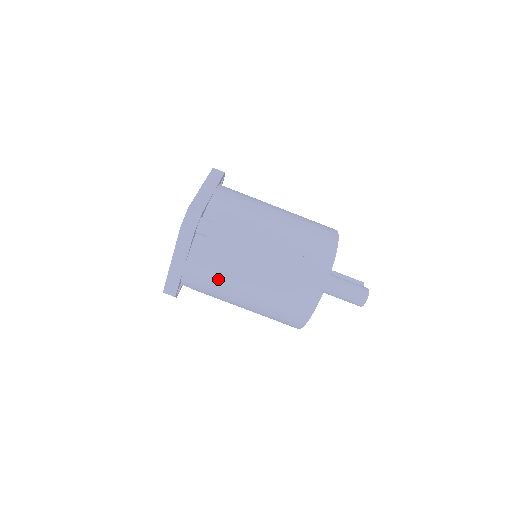
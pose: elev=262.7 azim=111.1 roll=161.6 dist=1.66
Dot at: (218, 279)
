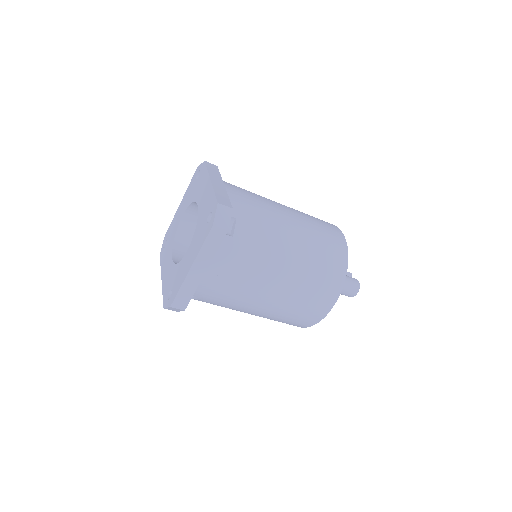
Dot at: (242, 283)
